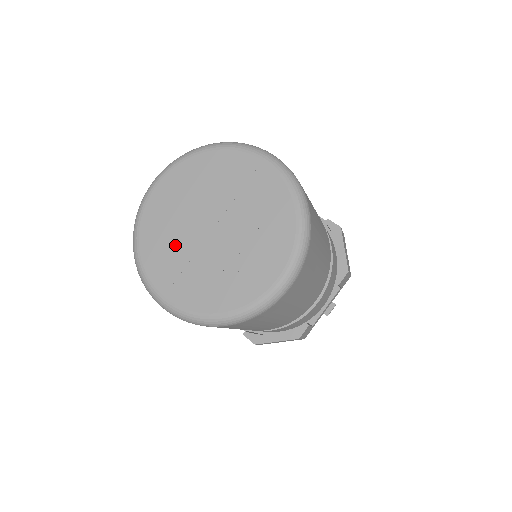
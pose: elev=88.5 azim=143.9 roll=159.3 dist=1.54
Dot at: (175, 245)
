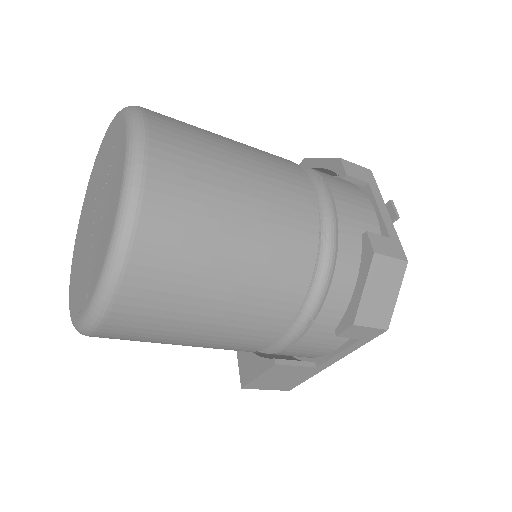
Dot at: (83, 269)
